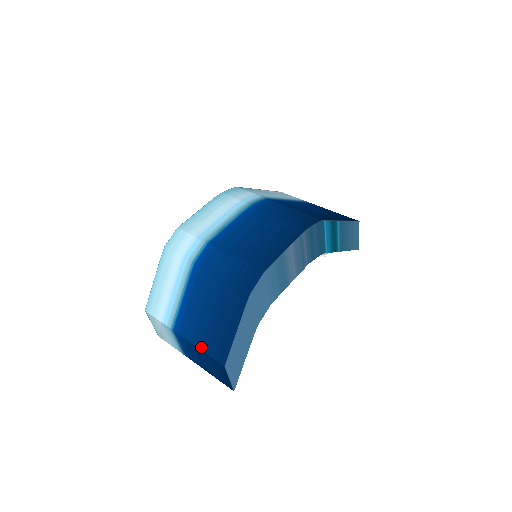
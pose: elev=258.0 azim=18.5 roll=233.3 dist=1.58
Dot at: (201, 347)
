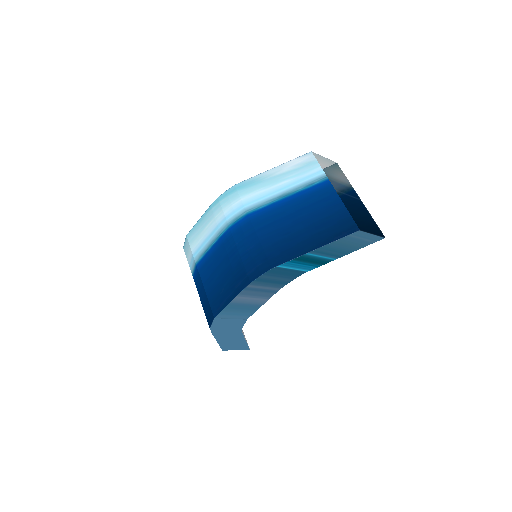
Dot at: occluded
